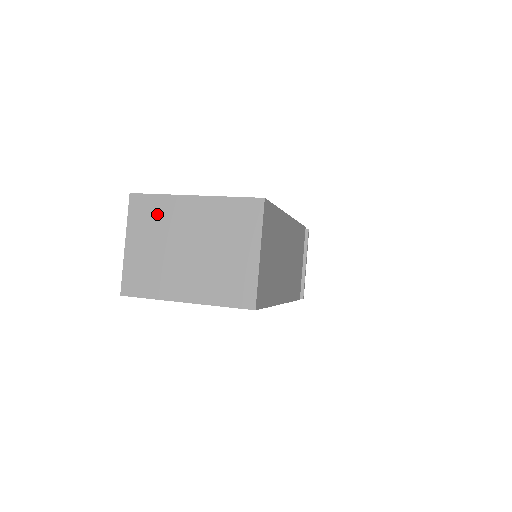
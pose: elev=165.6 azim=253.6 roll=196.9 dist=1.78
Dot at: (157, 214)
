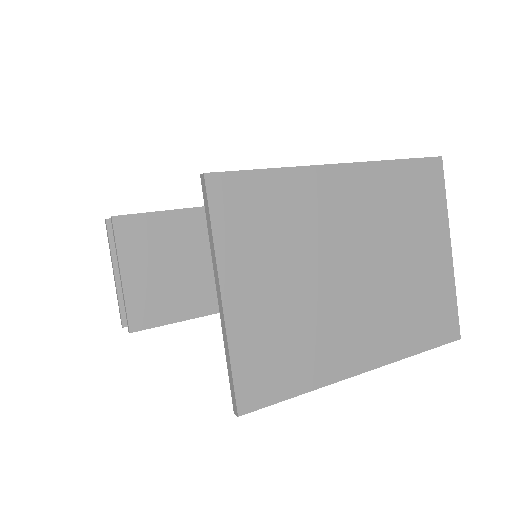
Dot at: (279, 213)
